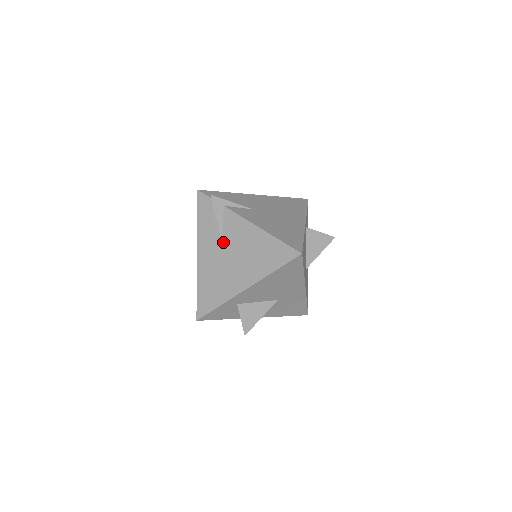
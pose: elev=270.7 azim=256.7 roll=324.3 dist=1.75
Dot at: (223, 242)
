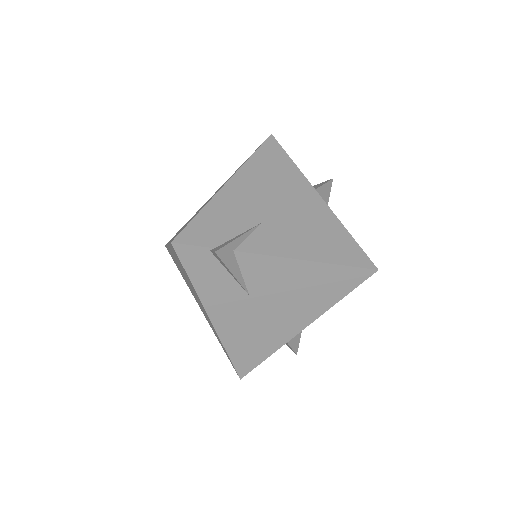
Dot at: (250, 294)
